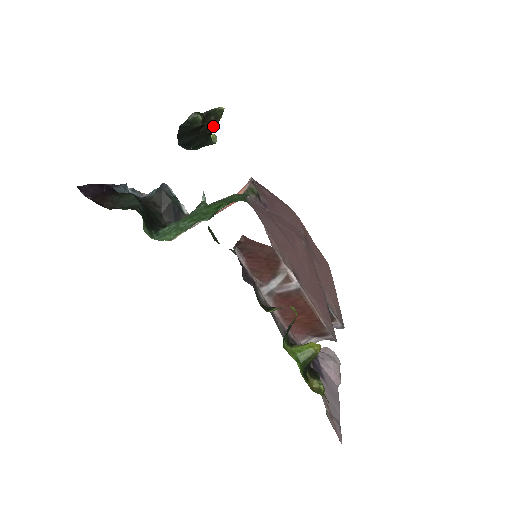
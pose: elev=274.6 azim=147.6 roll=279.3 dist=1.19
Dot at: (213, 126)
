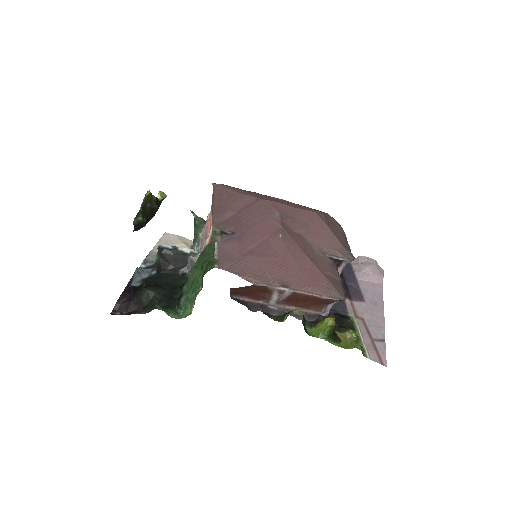
Dot at: (154, 208)
